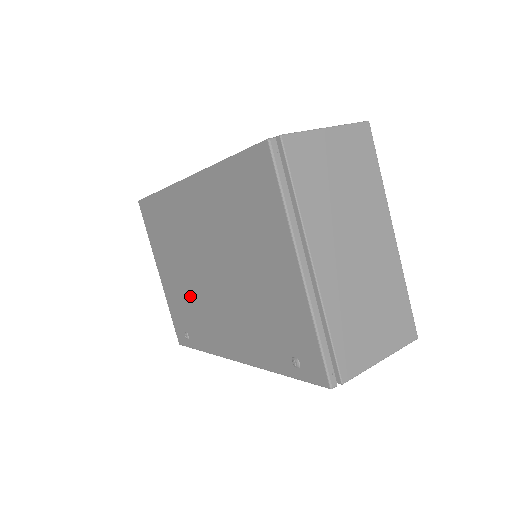
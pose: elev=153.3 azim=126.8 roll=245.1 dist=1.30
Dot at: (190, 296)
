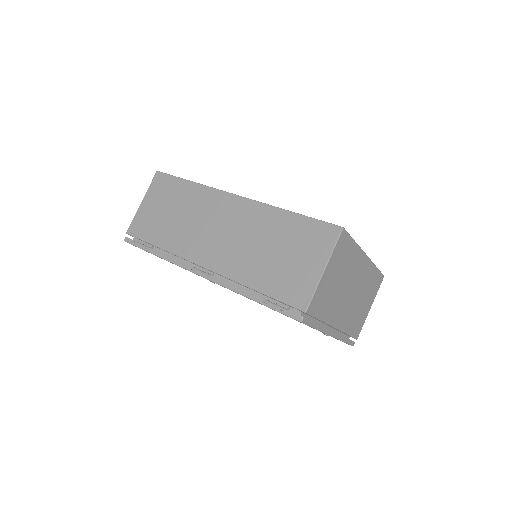
Dot at: occluded
